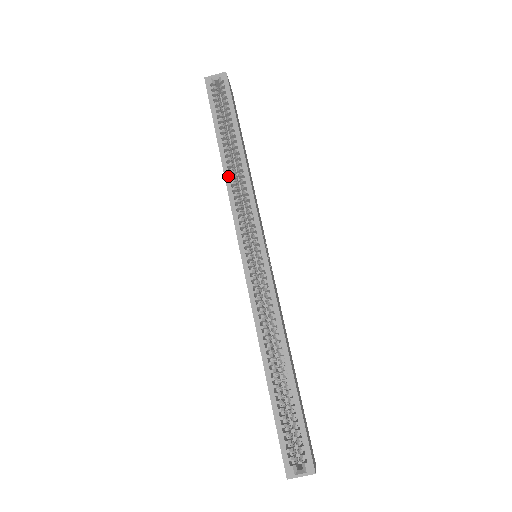
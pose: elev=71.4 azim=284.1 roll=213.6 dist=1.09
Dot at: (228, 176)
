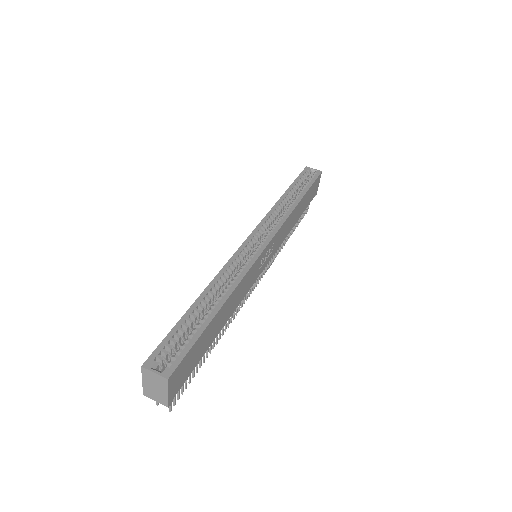
Dot at: (278, 204)
